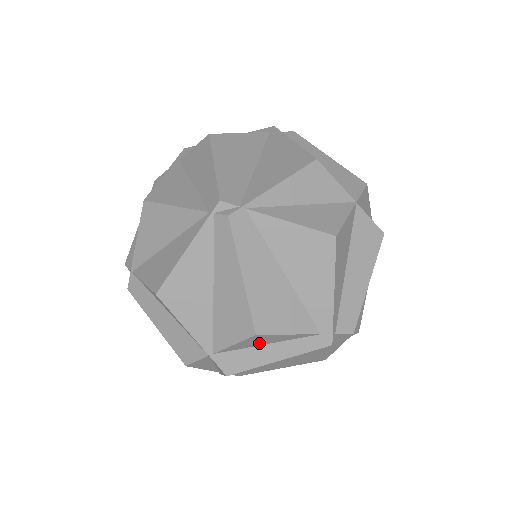
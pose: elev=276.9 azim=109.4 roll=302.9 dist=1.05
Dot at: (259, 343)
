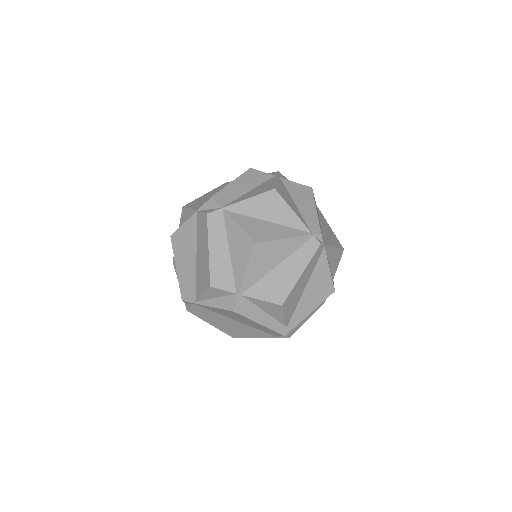
Dot at: (266, 309)
